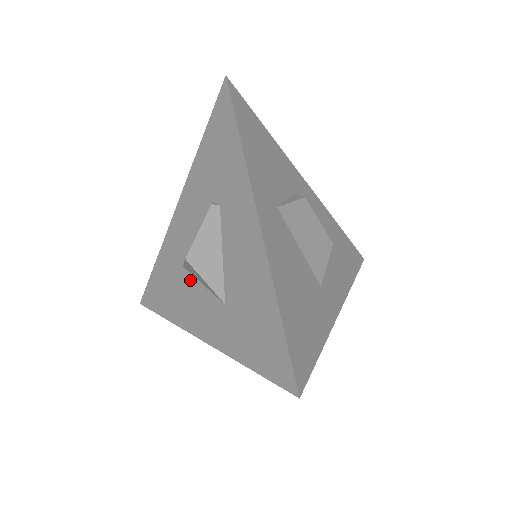
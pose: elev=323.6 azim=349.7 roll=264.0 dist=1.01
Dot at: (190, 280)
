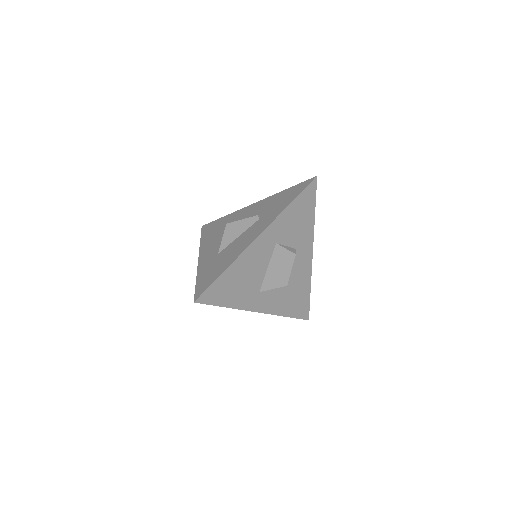
Dot at: (222, 235)
